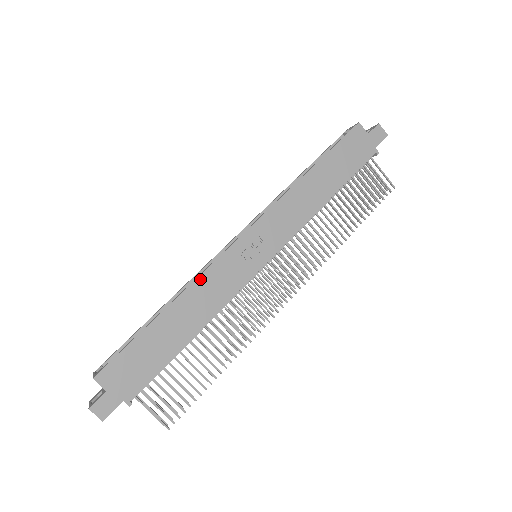
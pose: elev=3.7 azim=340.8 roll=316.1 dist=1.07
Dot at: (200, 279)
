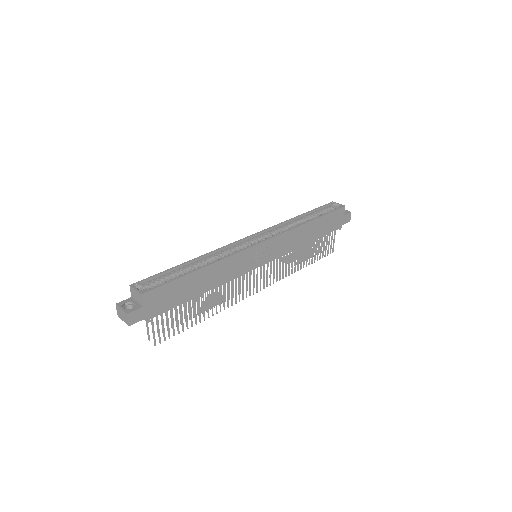
Dot at: (229, 258)
